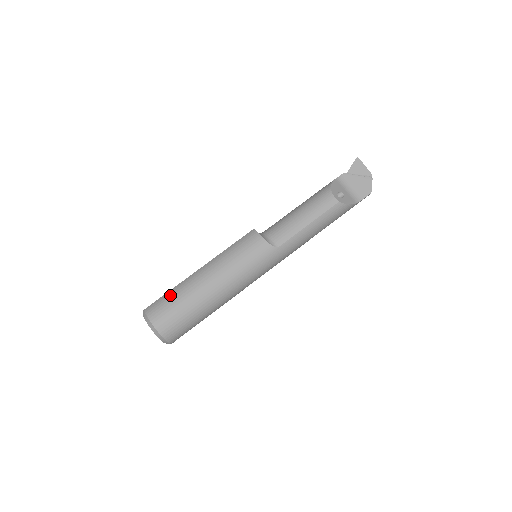
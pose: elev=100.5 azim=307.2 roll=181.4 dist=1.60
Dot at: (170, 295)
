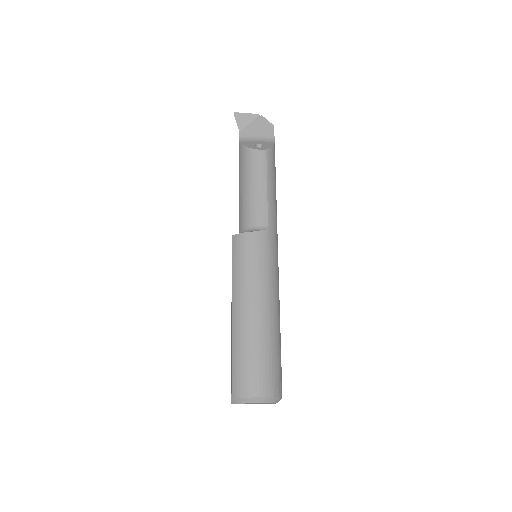
Dot at: (238, 359)
